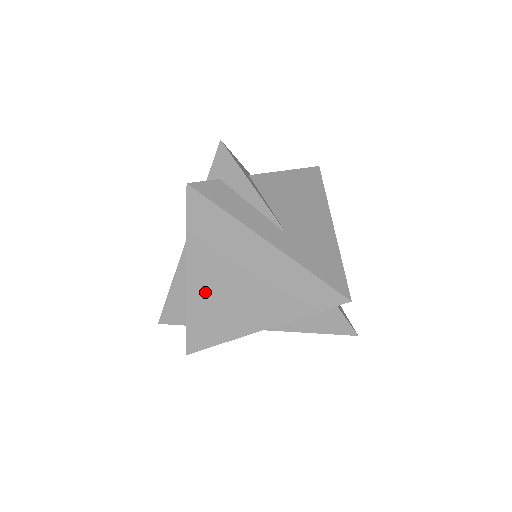
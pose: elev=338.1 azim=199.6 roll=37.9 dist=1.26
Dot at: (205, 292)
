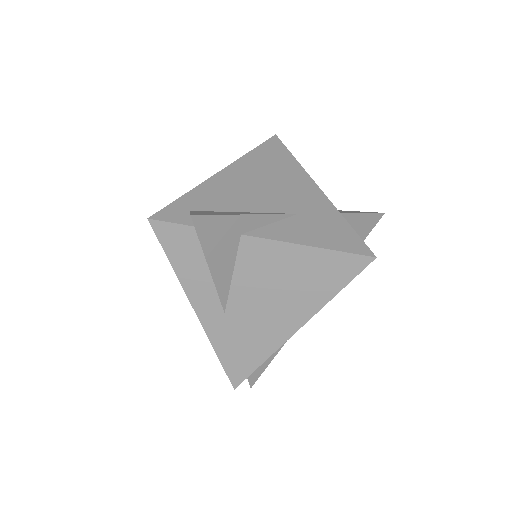
Dot at: occluded
